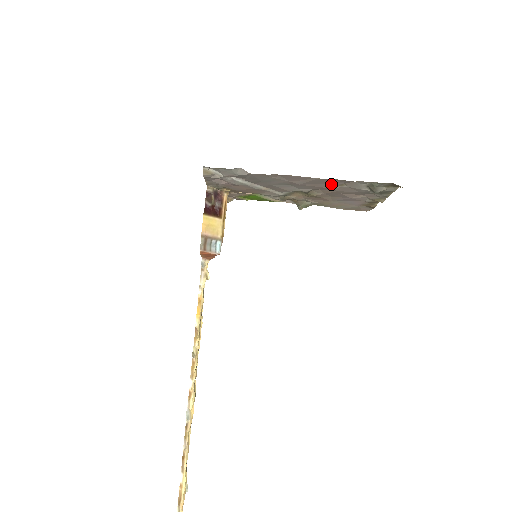
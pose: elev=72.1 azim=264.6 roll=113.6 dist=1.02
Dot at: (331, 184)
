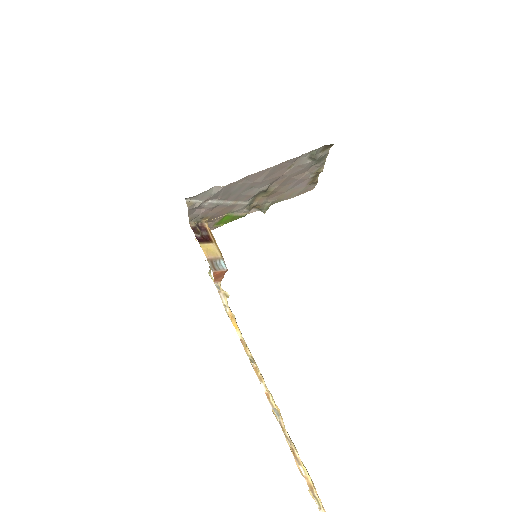
Dot at: (283, 170)
